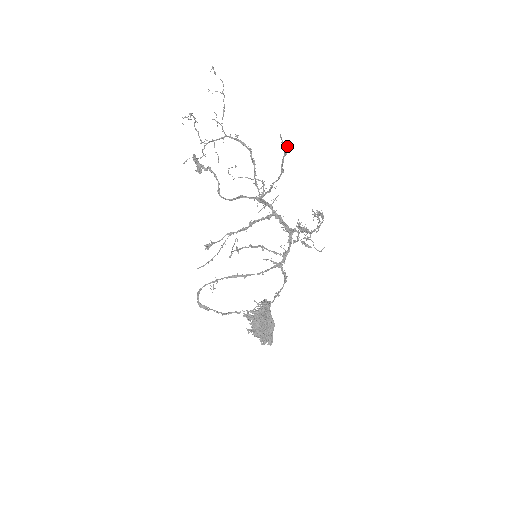
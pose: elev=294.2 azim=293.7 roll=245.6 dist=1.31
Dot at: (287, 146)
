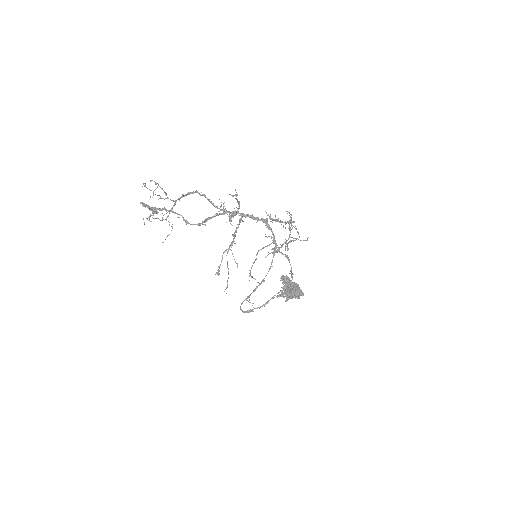
Dot at: occluded
